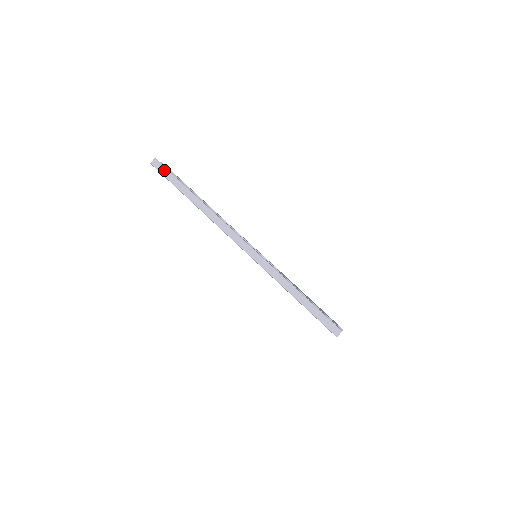
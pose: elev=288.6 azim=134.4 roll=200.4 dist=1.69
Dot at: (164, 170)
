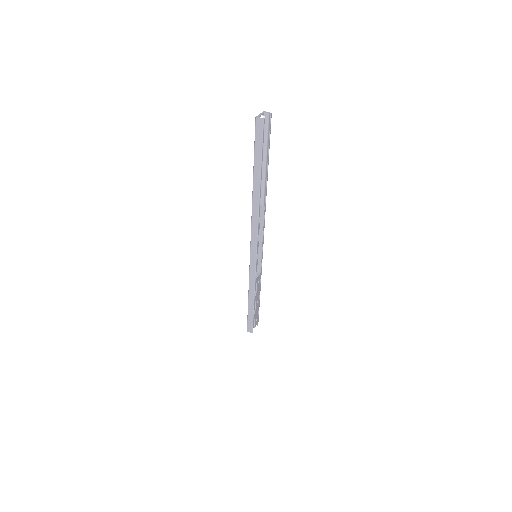
Dot at: (260, 139)
